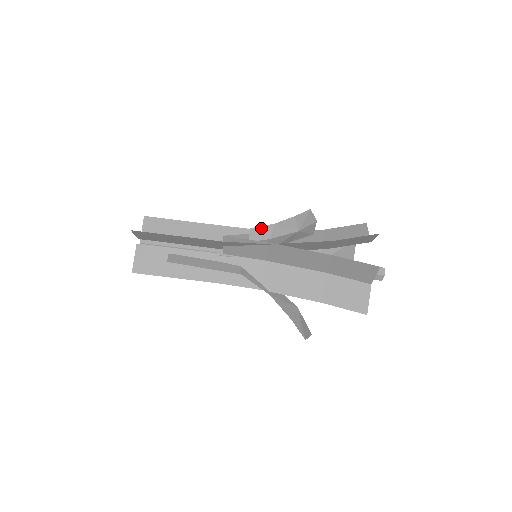
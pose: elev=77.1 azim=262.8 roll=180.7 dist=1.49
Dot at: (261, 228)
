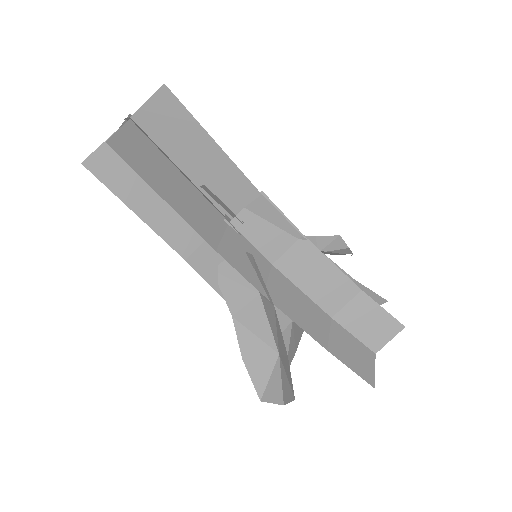
Dot at: occluded
